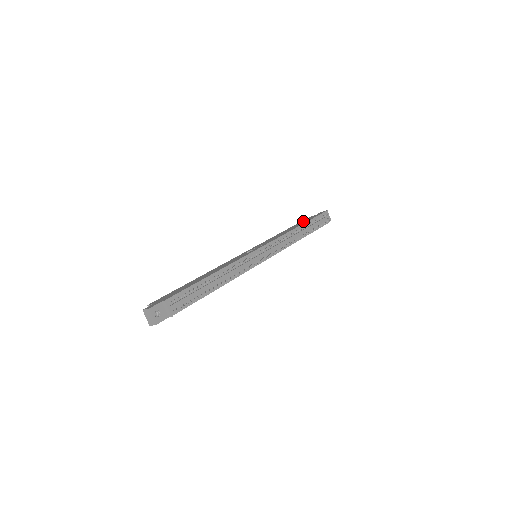
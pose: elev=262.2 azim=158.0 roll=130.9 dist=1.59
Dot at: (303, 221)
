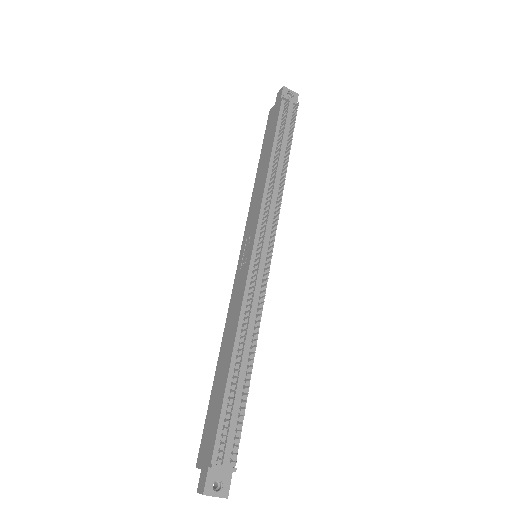
Dot at: (267, 133)
